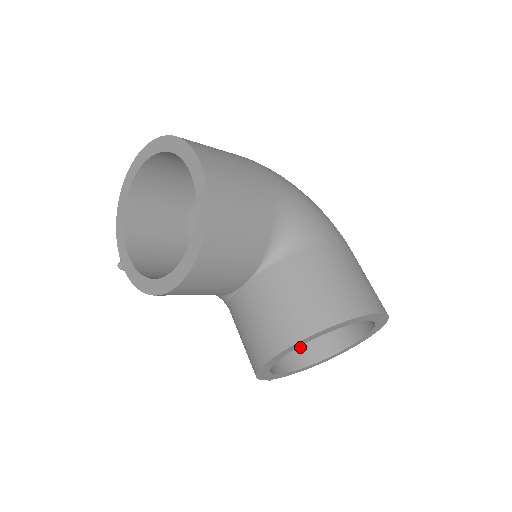
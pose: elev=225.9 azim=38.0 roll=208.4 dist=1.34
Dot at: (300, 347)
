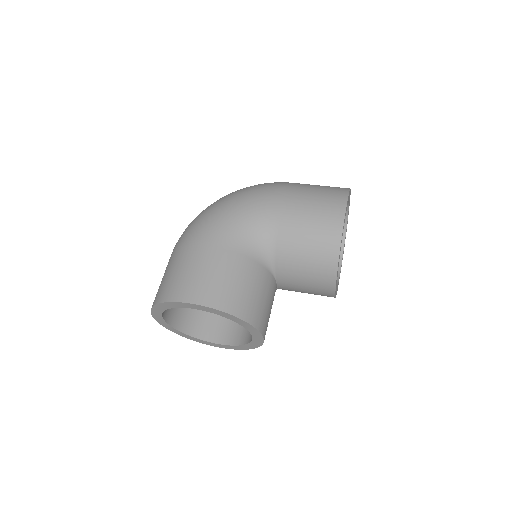
Dot at: occluded
